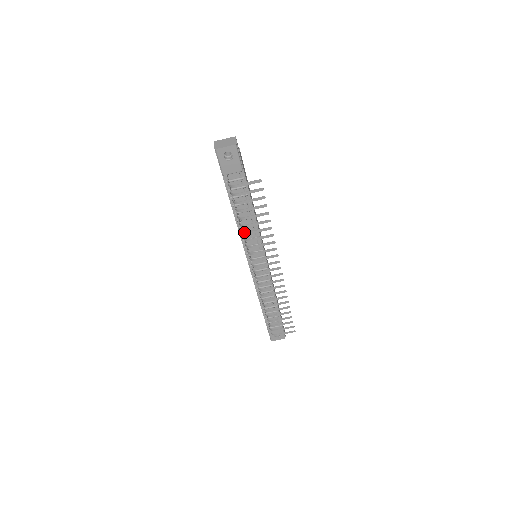
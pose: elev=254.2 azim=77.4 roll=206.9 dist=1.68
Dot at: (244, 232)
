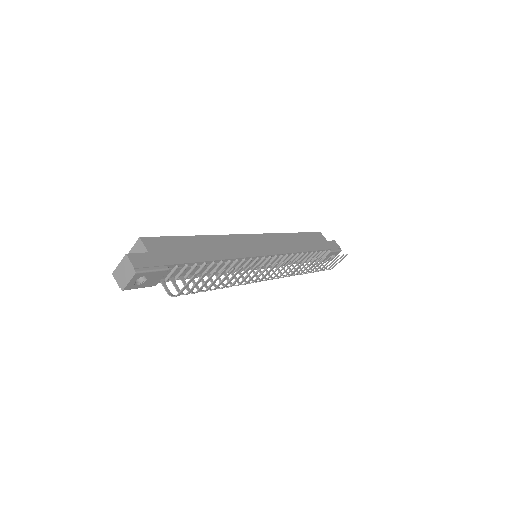
Dot at: occluded
